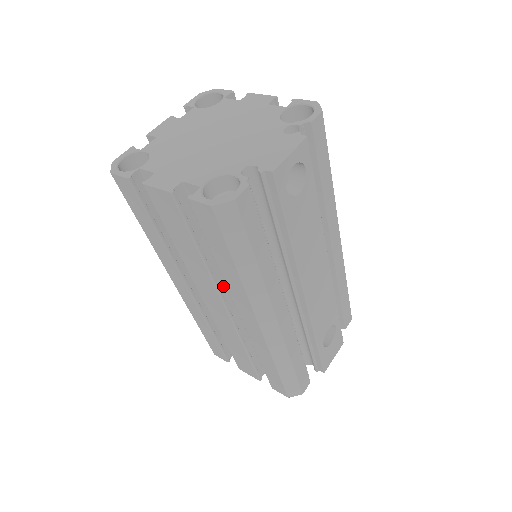
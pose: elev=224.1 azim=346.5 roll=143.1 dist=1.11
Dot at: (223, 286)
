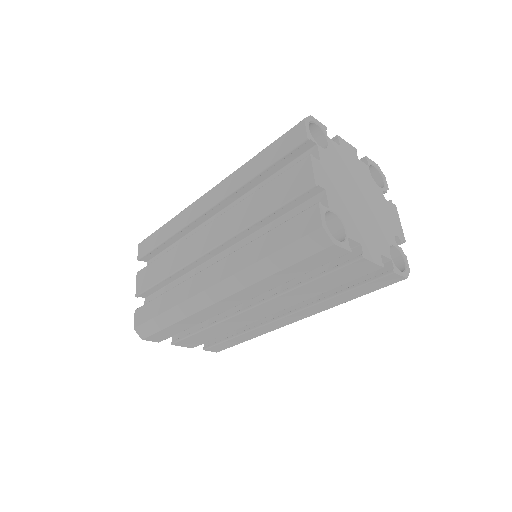
Dot at: occluded
